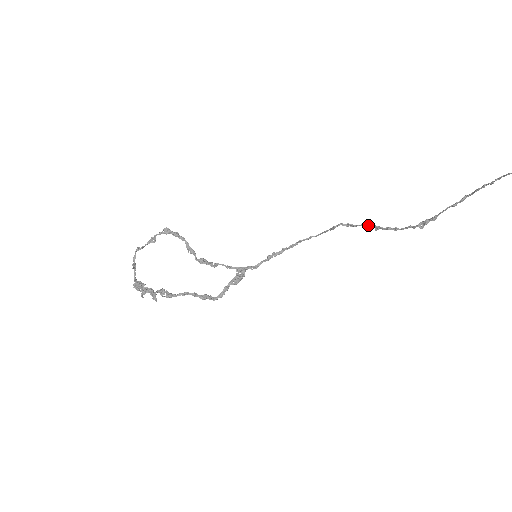
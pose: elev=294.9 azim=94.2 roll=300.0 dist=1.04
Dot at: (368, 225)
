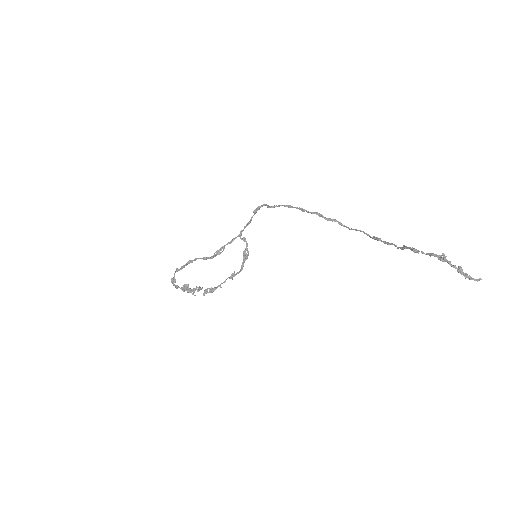
Dot at: (332, 220)
